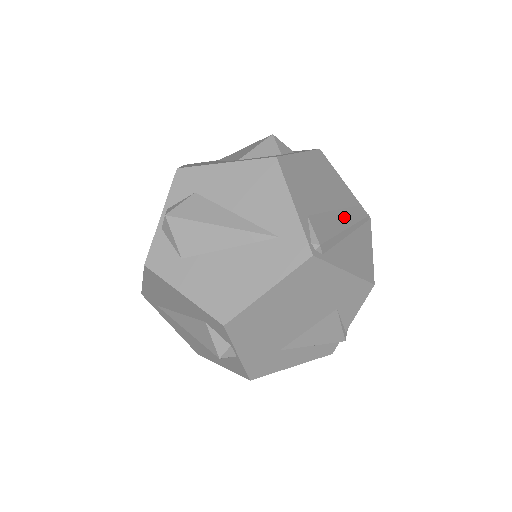
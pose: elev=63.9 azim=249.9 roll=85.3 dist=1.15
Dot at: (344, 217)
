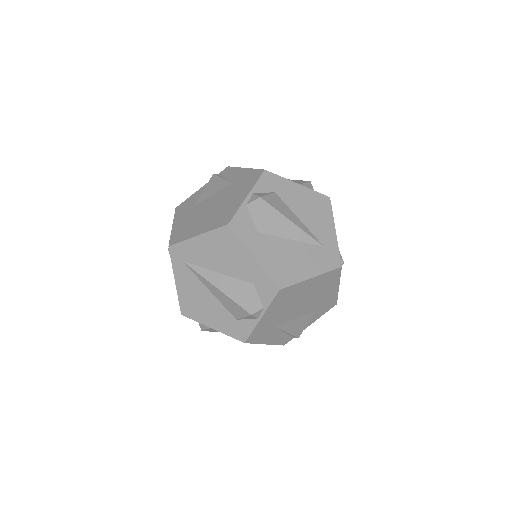
Dot at: occluded
